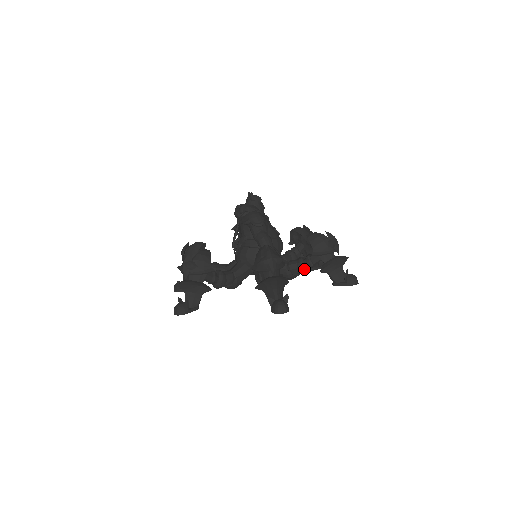
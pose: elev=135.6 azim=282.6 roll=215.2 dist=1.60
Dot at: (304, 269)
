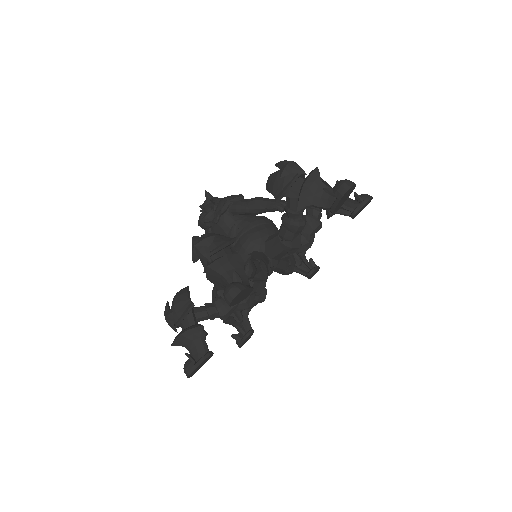
Dot at: (315, 220)
